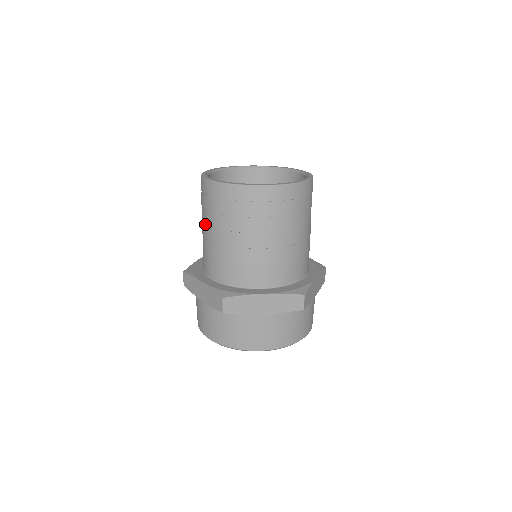
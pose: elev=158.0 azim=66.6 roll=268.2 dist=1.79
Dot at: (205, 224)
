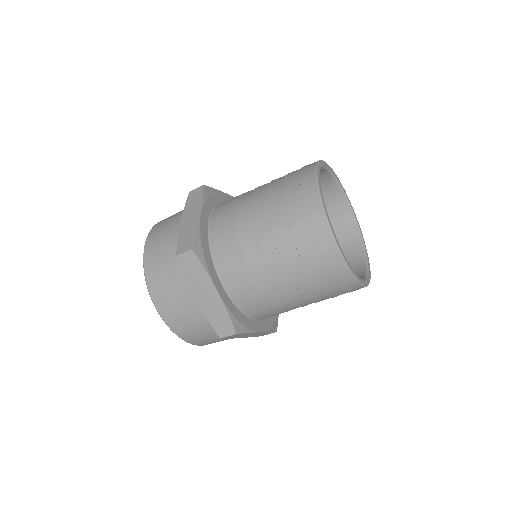
Dot at: (266, 190)
